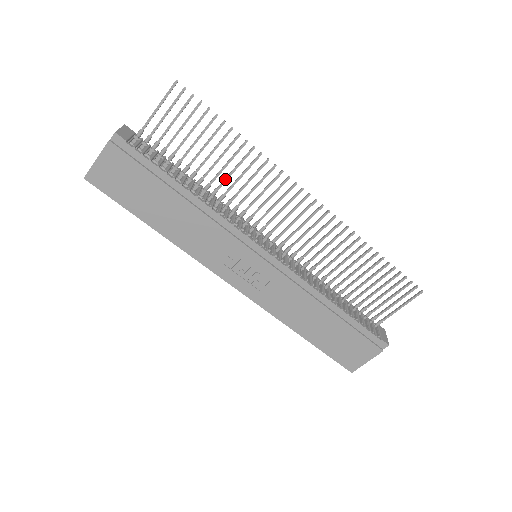
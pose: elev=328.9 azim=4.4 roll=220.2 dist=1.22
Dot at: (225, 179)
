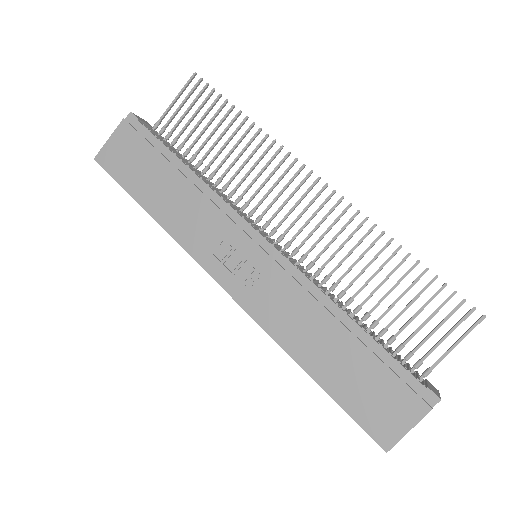
Dot at: (230, 165)
